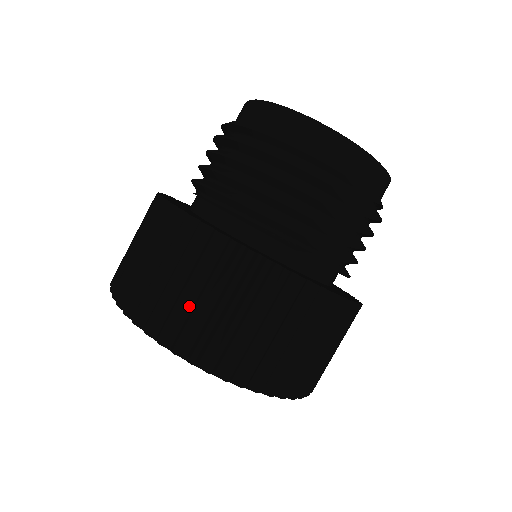
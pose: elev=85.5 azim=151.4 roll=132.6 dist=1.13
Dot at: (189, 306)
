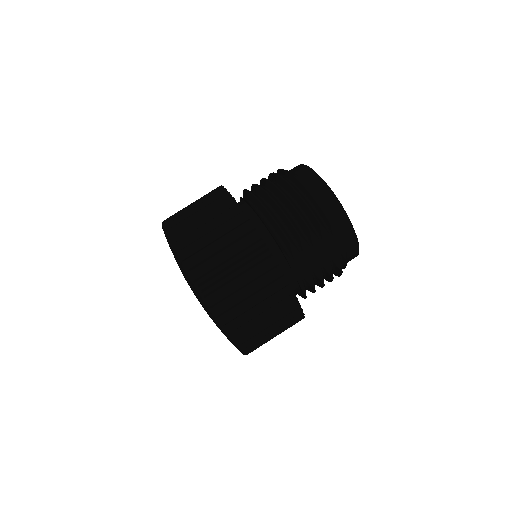
Dot at: (205, 244)
